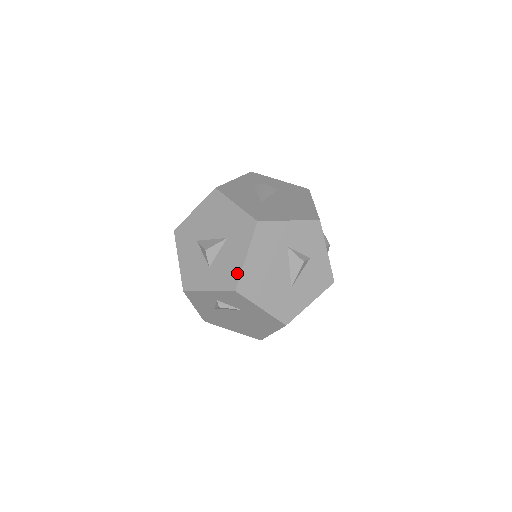
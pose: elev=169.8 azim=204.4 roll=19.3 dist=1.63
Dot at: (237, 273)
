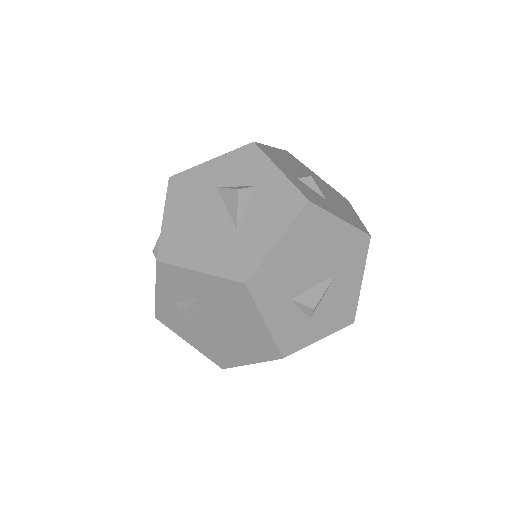
Dot at: (159, 242)
